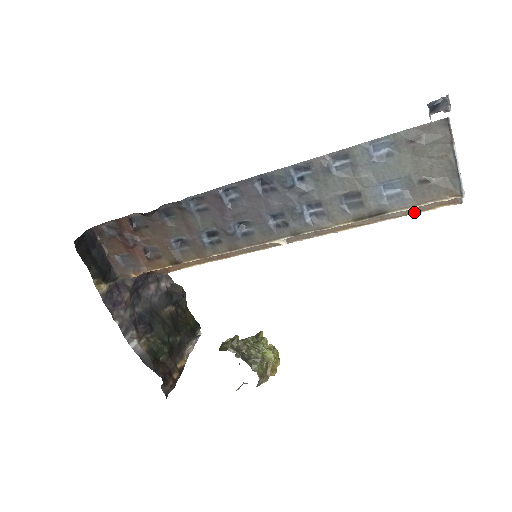
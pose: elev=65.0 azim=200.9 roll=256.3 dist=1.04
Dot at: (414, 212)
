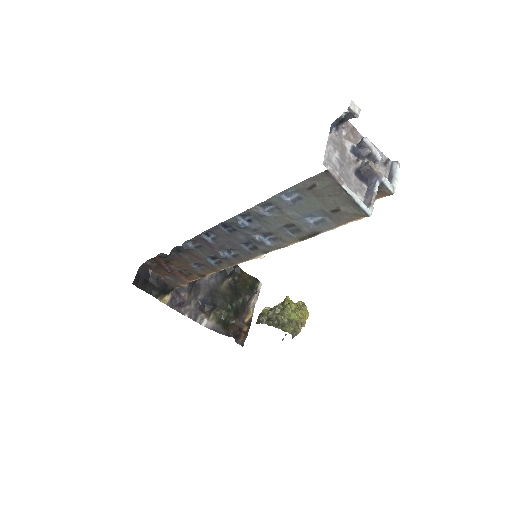
Dot at: occluded
